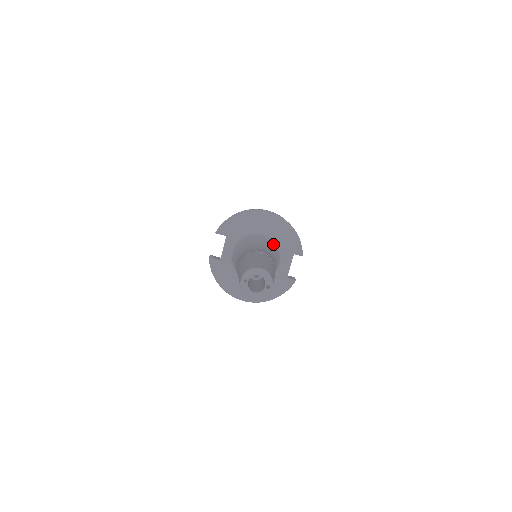
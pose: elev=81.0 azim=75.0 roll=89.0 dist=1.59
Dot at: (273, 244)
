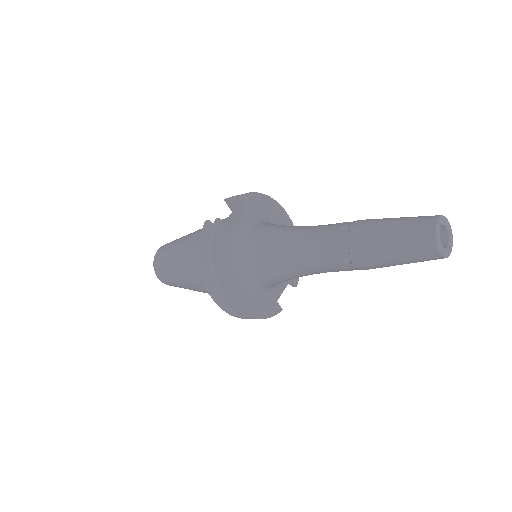
Dot at: occluded
